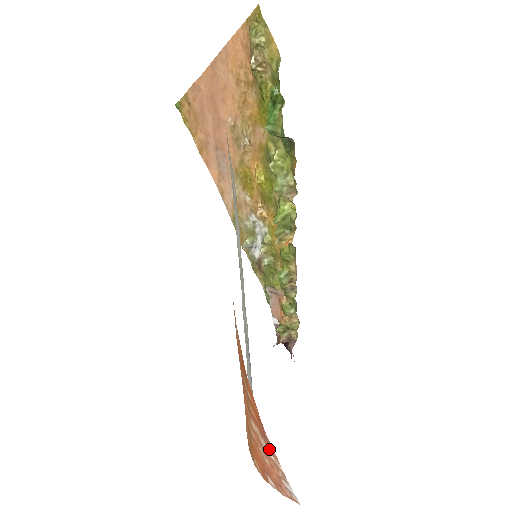
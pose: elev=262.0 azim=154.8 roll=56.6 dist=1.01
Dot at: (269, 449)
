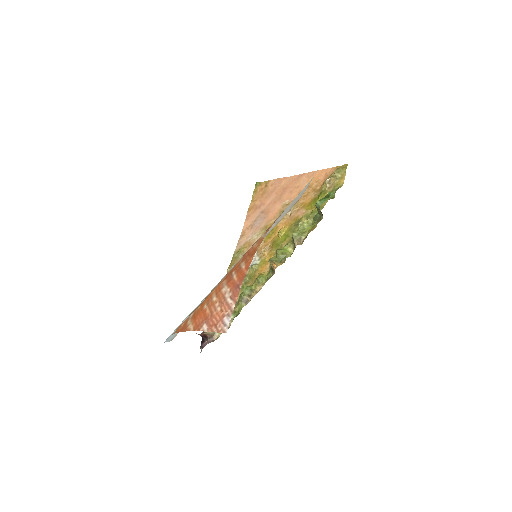
Dot at: (233, 296)
